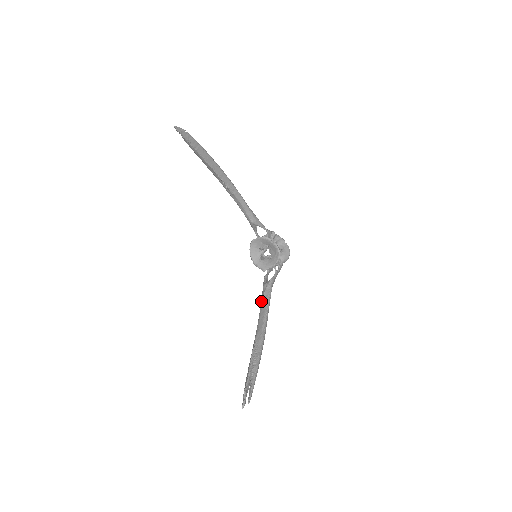
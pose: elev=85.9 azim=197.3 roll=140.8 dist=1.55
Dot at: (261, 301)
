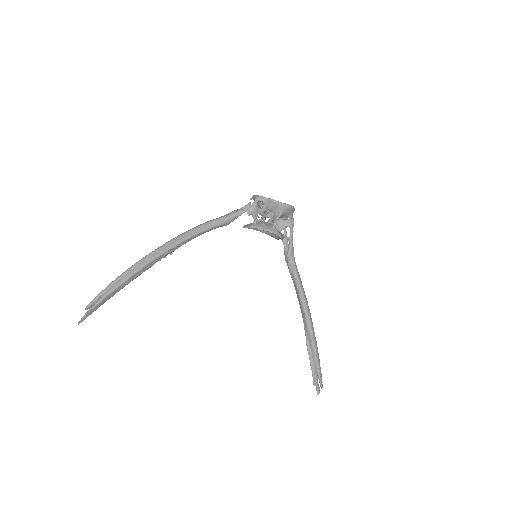
Dot at: (292, 279)
